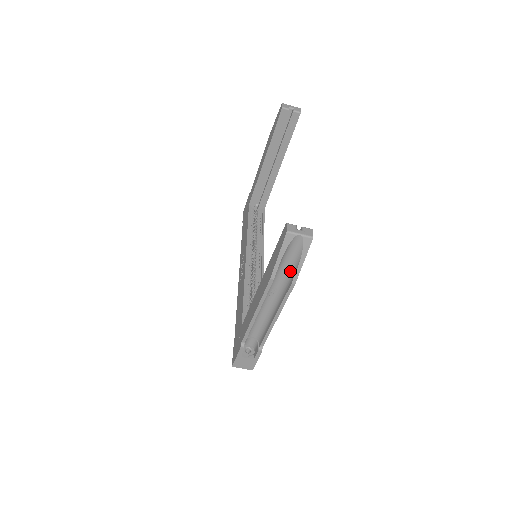
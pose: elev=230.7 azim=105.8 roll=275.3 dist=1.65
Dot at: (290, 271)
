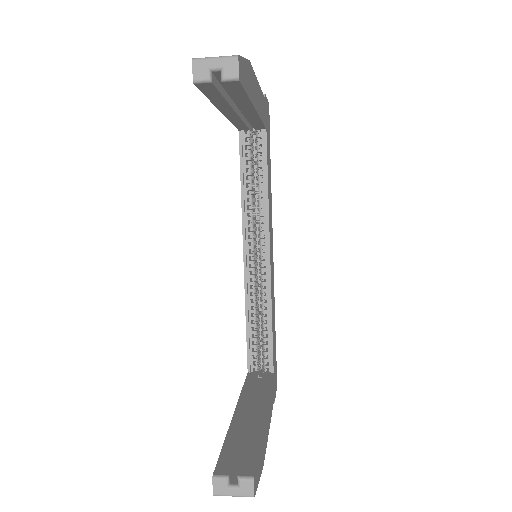
Dot at: occluded
